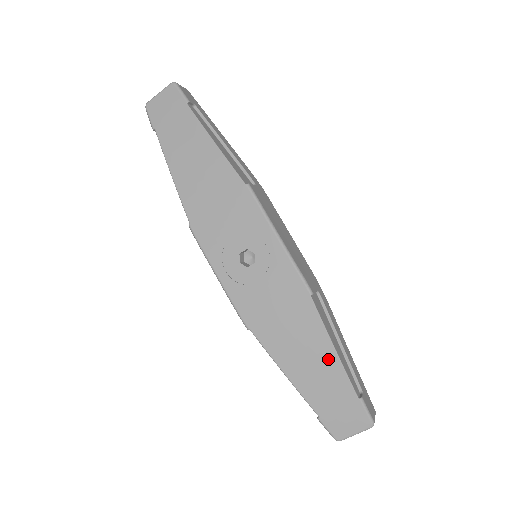
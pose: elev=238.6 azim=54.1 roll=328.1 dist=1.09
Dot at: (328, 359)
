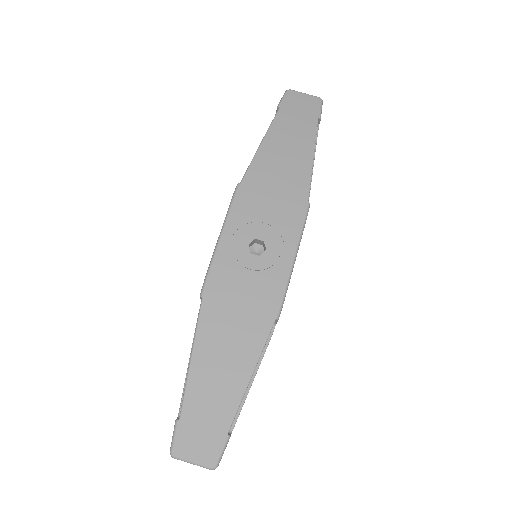
Dot at: (238, 379)
